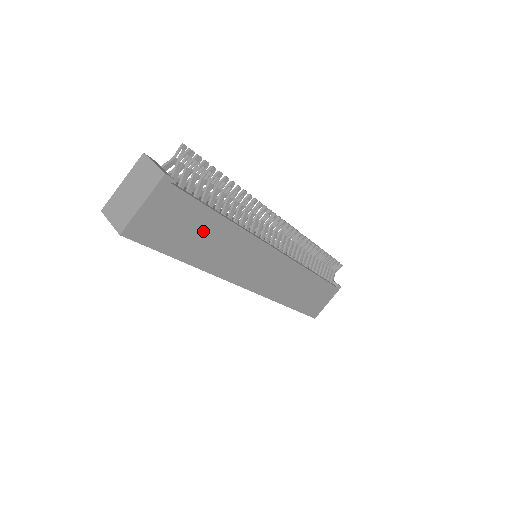
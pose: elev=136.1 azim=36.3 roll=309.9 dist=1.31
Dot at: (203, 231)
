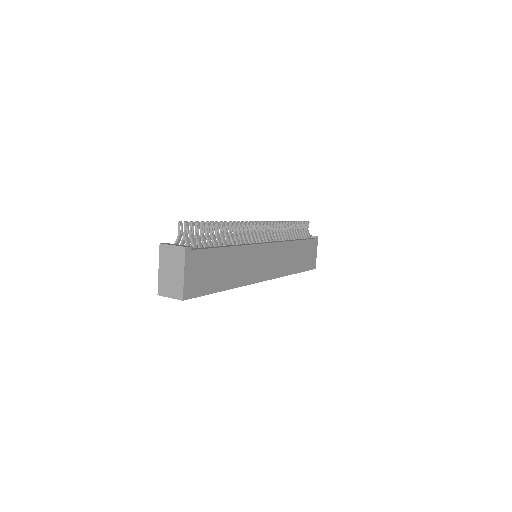
Dot at: (222, 264)
